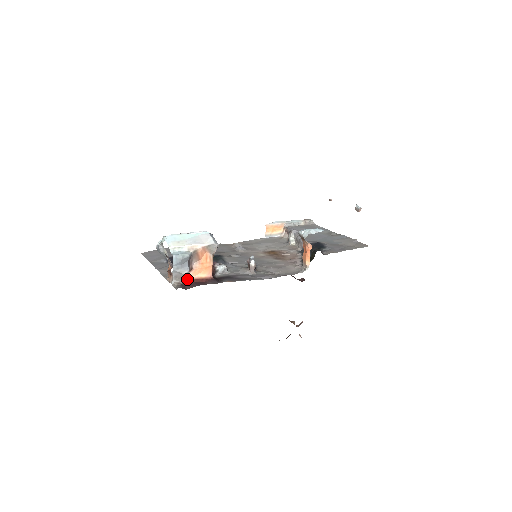
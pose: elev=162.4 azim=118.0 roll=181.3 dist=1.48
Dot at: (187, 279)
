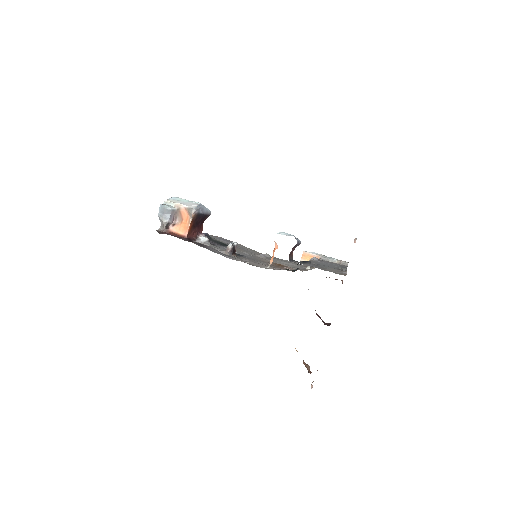
Dot at: (170, 231)
